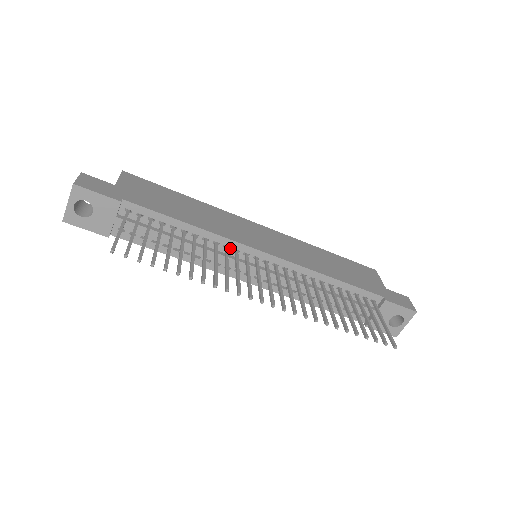
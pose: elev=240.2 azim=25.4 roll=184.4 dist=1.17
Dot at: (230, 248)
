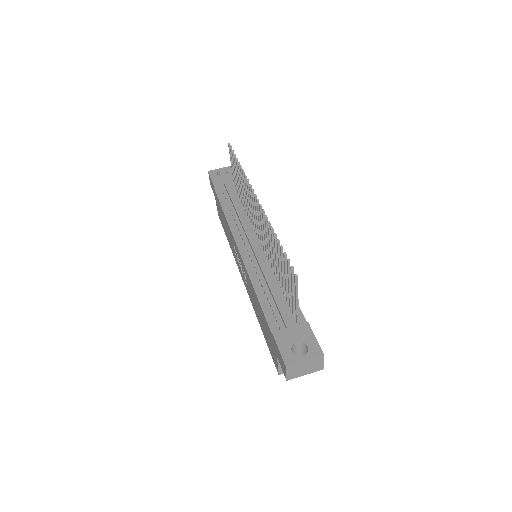
Dot at: occluded
